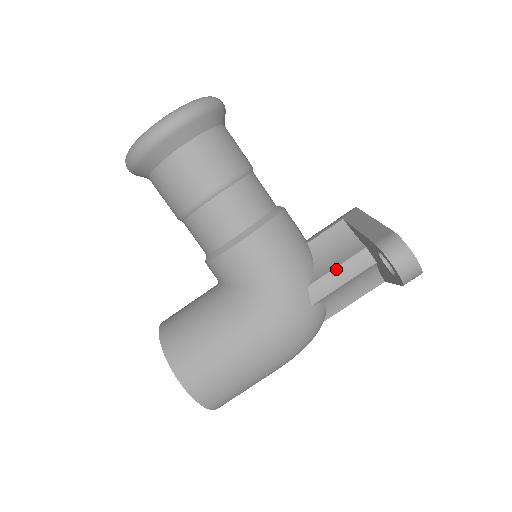
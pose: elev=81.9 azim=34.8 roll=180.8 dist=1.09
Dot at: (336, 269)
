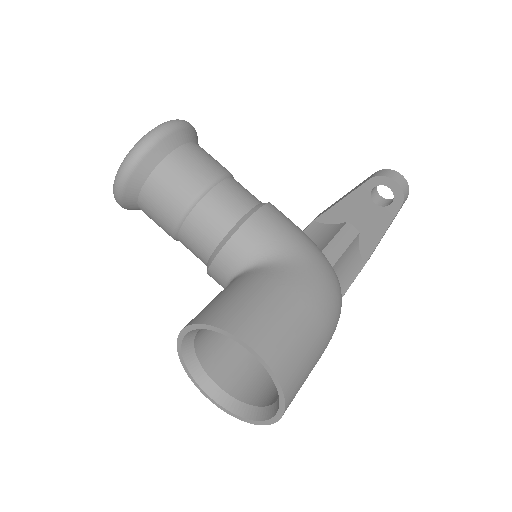
Dot at: (335, 237)
